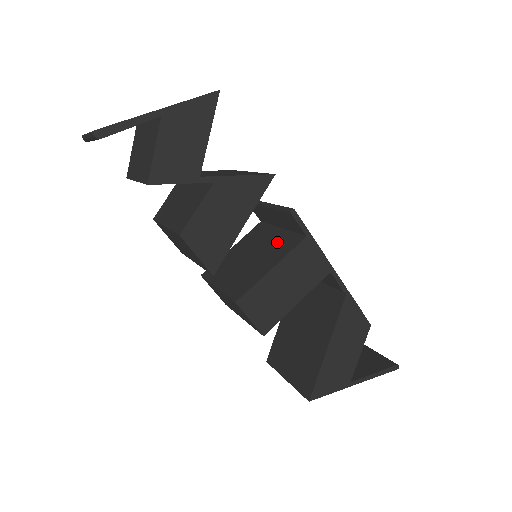
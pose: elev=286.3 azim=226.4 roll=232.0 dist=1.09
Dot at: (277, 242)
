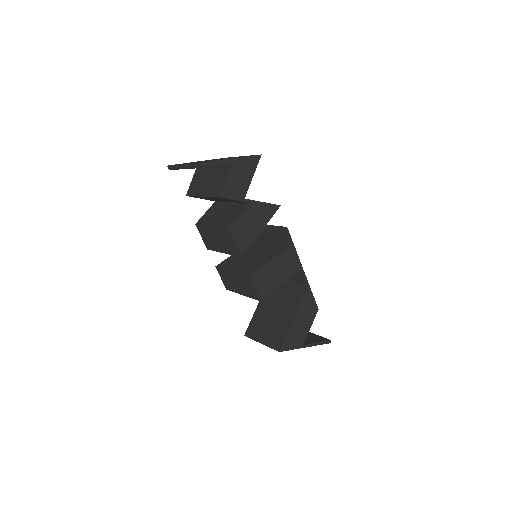
Dot at: (271, 248)
